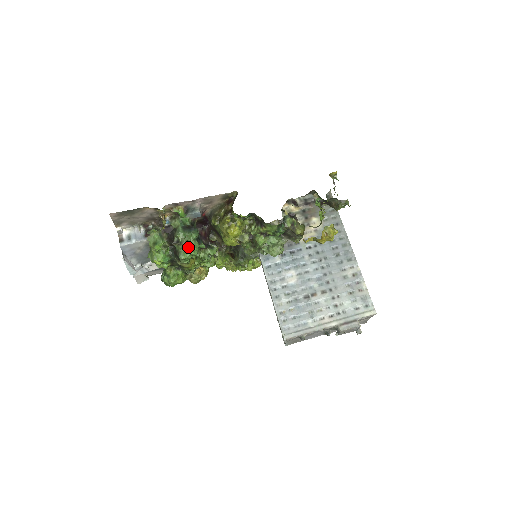
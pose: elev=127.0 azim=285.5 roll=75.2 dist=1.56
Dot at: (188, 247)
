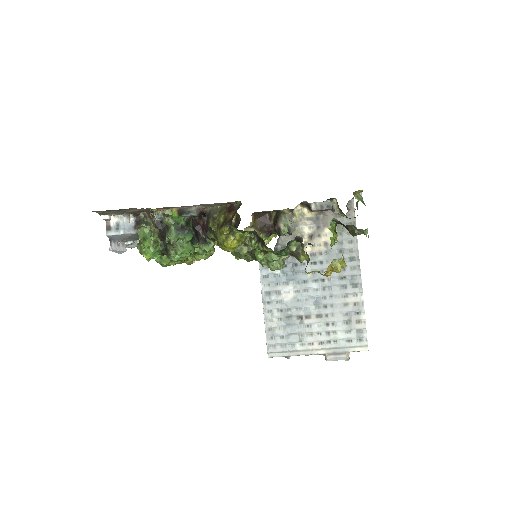
Dot at: (180, 250)
